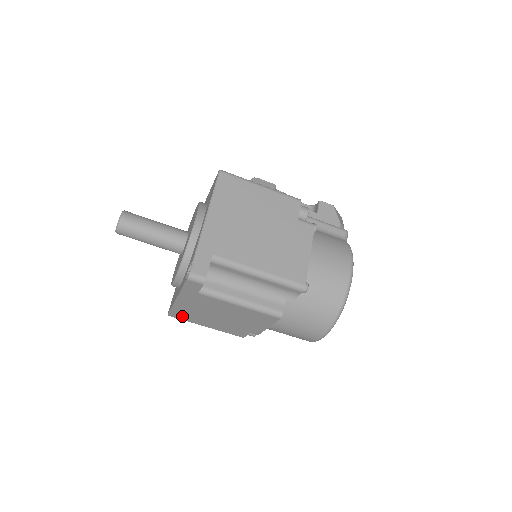
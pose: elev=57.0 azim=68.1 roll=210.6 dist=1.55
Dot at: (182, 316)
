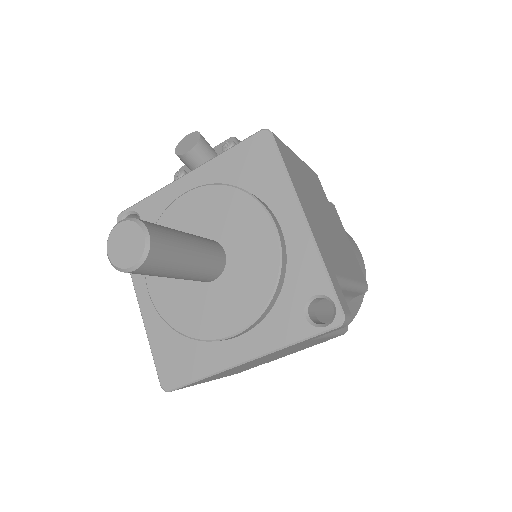
Dot at: occluded
